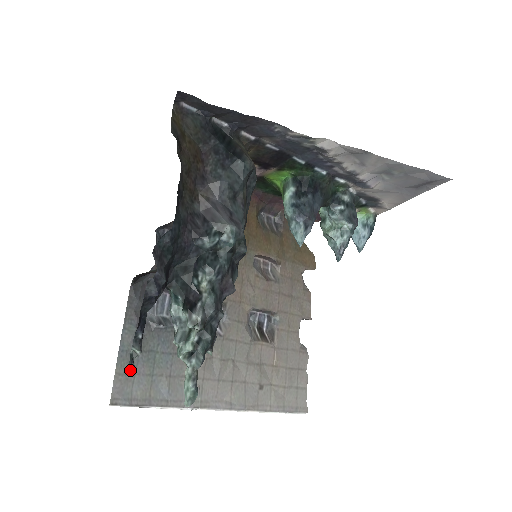
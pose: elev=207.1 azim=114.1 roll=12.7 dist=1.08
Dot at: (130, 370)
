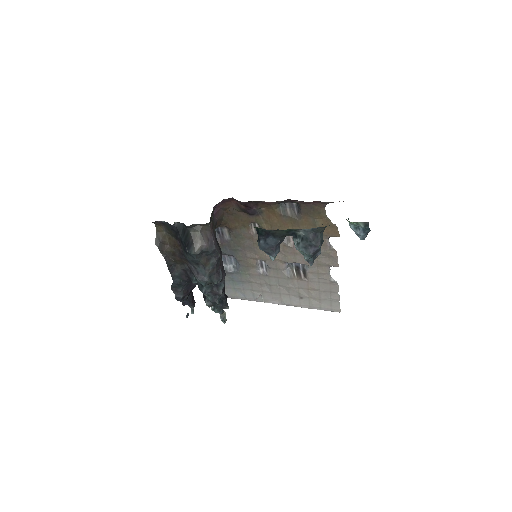
Dot at: occluded
